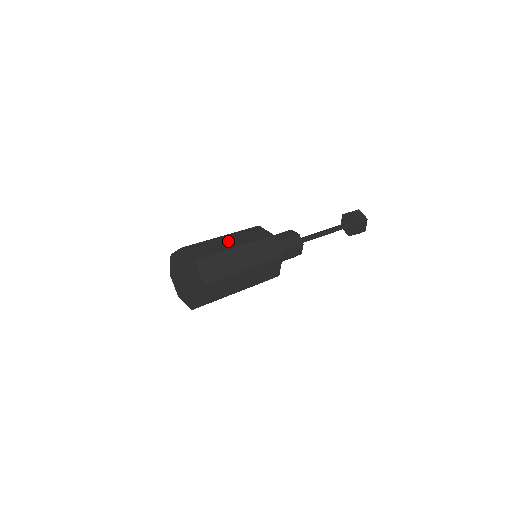
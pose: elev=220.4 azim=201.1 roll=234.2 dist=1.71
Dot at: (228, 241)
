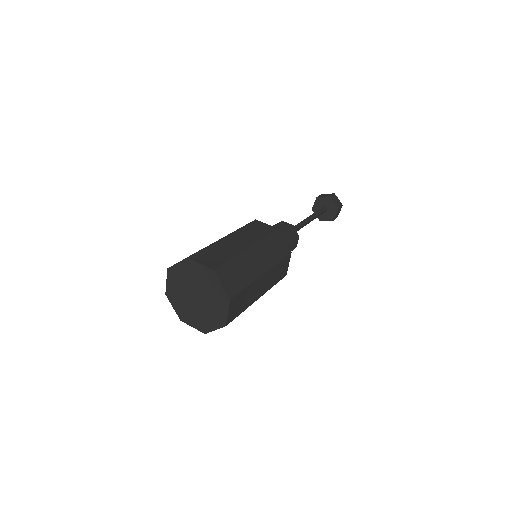
Dot at: occluded
